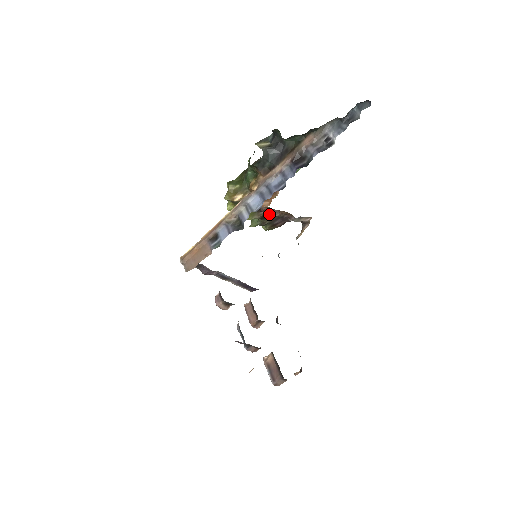
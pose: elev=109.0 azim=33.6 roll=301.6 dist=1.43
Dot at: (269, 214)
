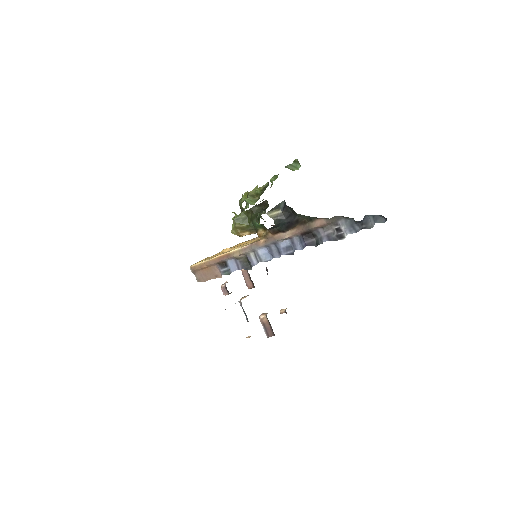
Dot at: occluded
